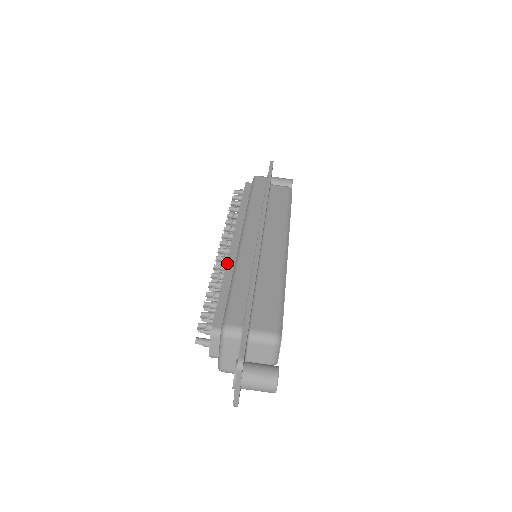
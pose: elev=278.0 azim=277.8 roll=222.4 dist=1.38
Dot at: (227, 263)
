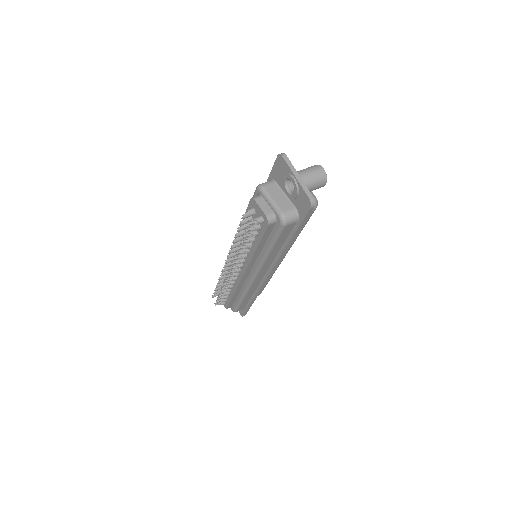
Dot at: occluded
